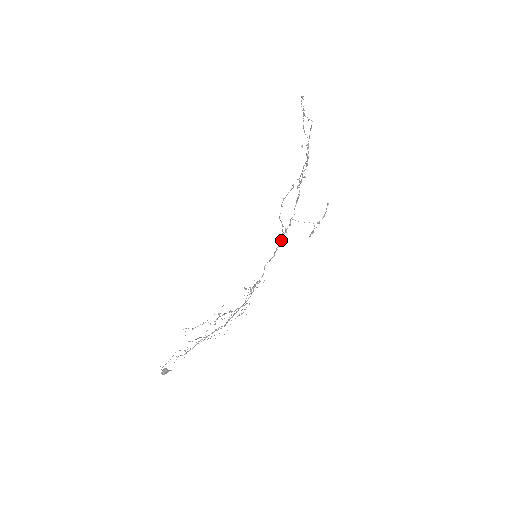
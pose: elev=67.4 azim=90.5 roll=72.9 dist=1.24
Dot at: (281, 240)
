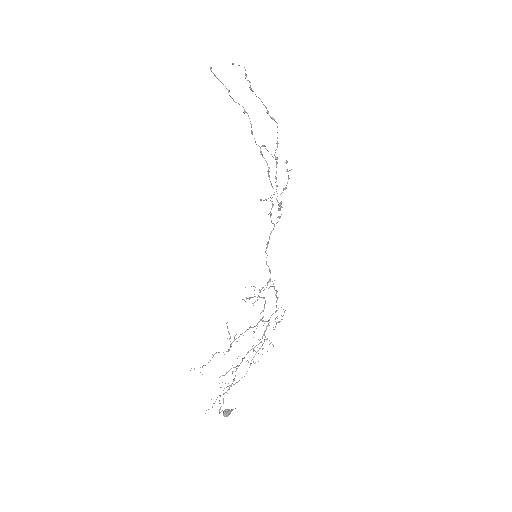
Dot at: occluded
